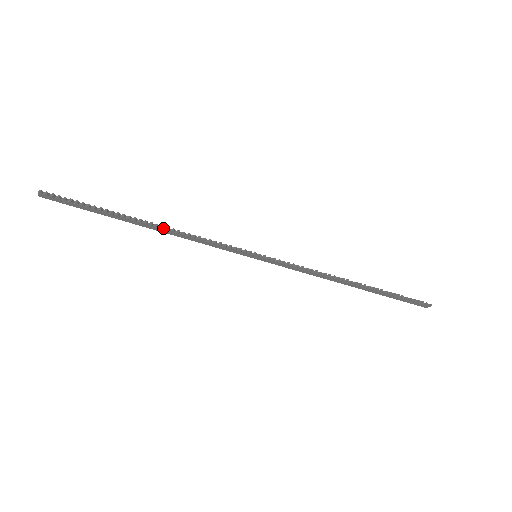
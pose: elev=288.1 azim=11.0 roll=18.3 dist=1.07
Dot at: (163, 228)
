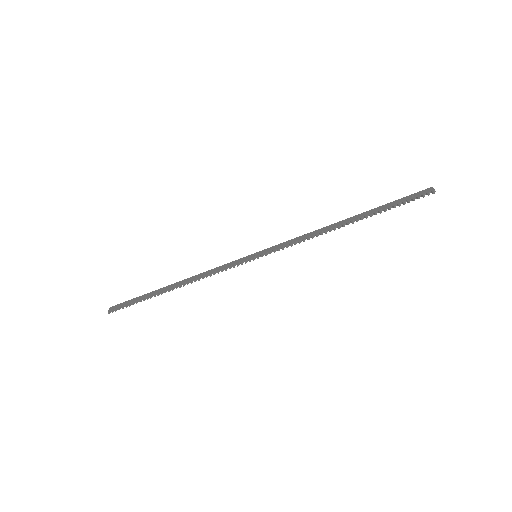
Dot at: occluded
